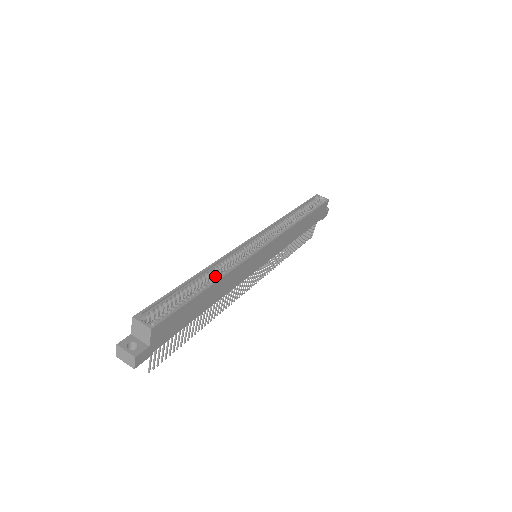
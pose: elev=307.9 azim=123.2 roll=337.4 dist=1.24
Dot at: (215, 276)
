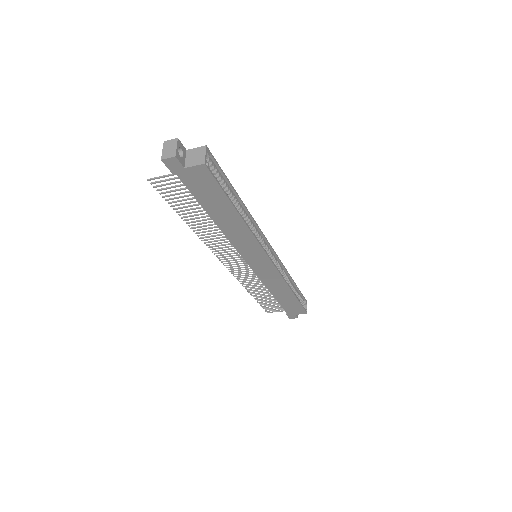
Dot at: (243, 217)
